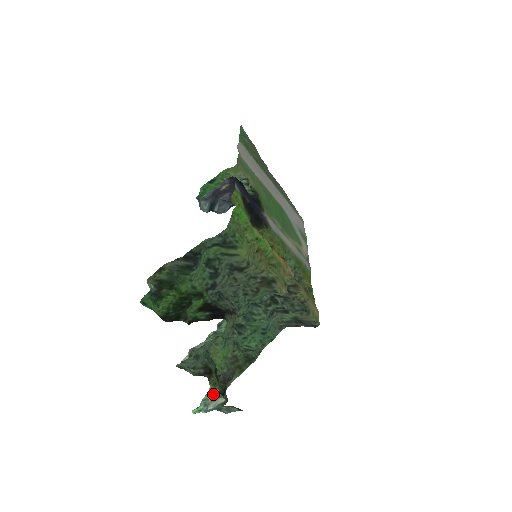
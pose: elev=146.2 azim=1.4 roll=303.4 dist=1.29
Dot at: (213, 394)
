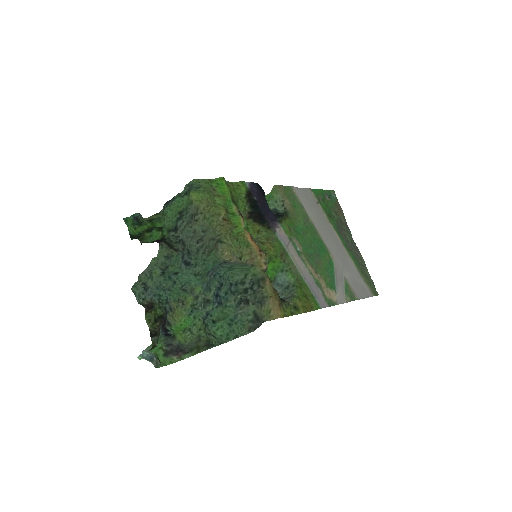
Dot at: occluded
